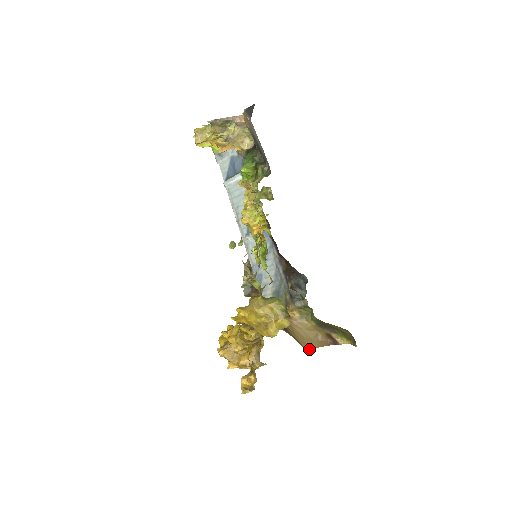
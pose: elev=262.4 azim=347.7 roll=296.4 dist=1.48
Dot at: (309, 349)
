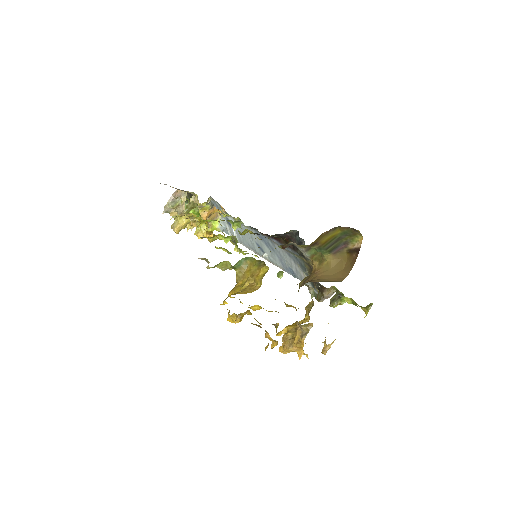
Dot at: (343, 279)
